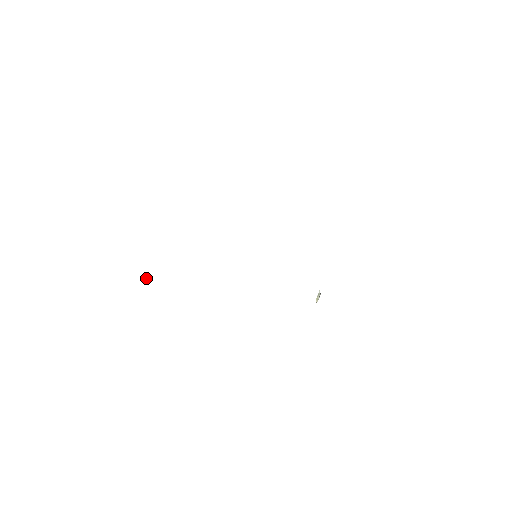
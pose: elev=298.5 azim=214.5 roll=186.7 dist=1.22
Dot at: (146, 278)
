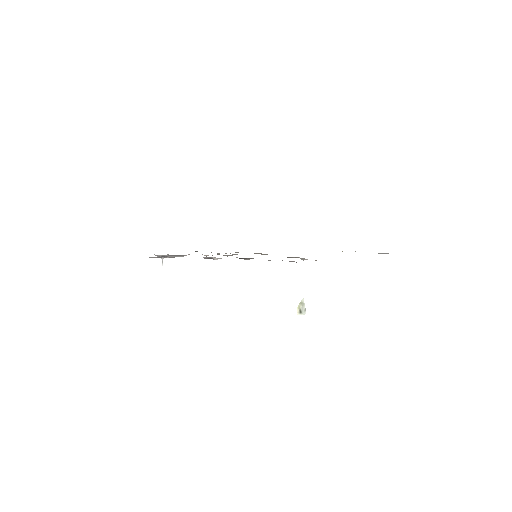
Dot at: (162, 260)
